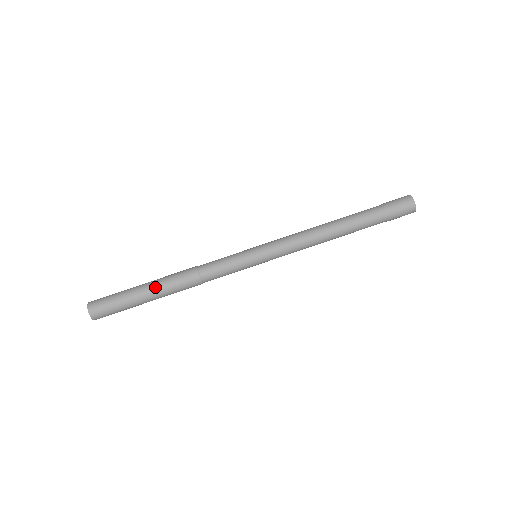
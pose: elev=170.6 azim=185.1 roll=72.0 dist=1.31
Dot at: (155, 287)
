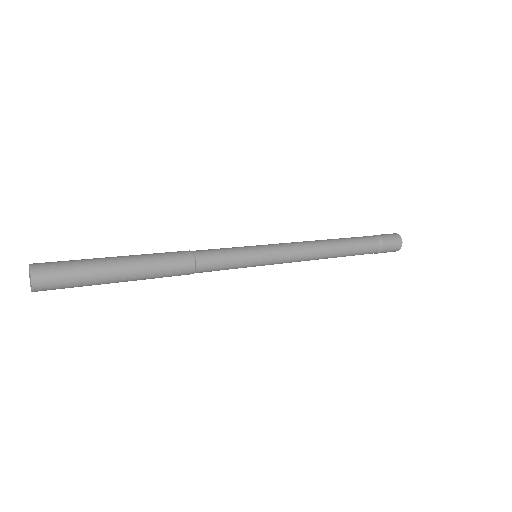
Dot at: (138, 272)
